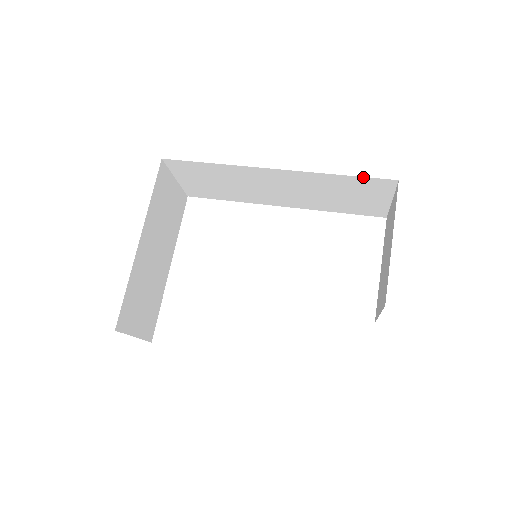
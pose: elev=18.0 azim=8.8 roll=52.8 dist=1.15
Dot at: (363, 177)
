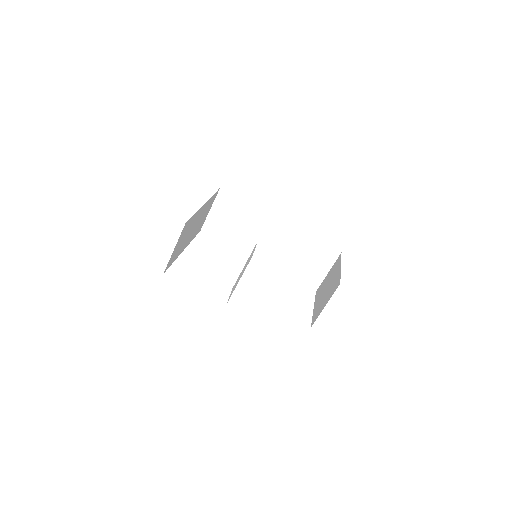
Dot at: (325, 244)
